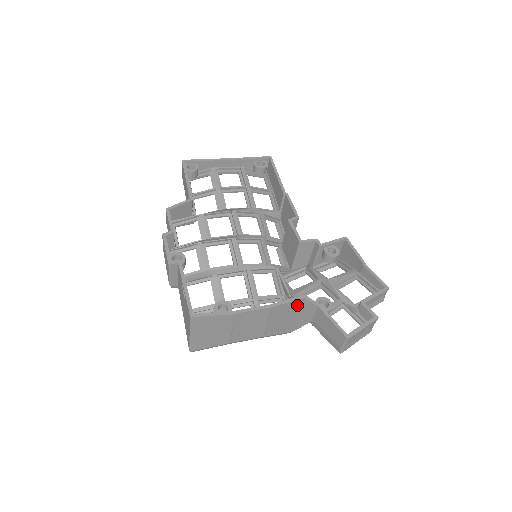
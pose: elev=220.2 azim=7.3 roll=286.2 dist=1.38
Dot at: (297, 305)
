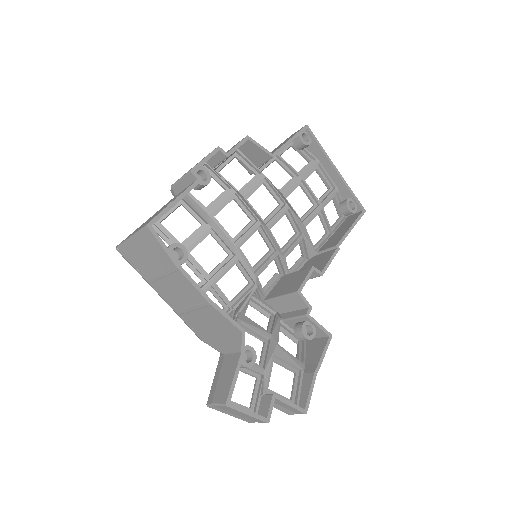
Dot at: (230, 329)
